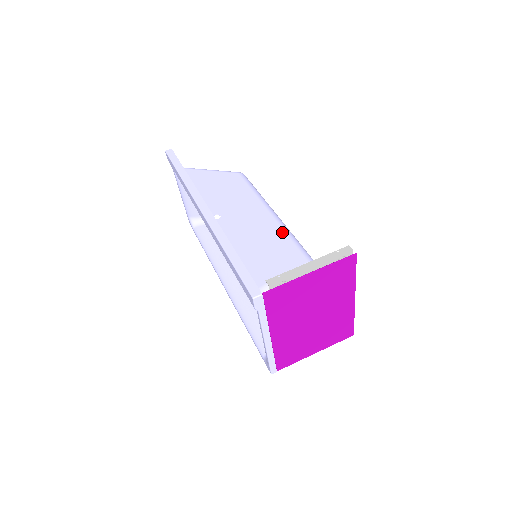
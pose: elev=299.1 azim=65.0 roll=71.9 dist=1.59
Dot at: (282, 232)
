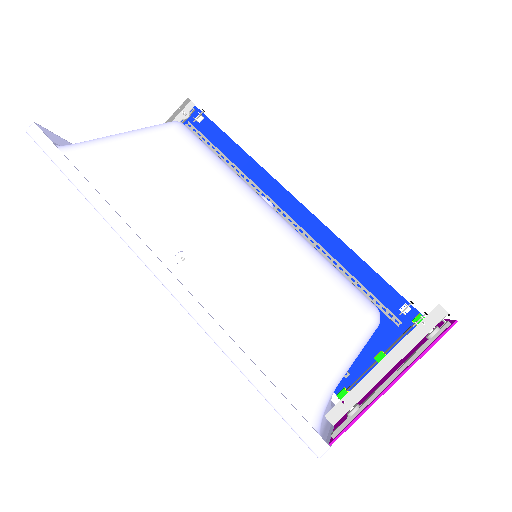
Dot at: (299, 259)
